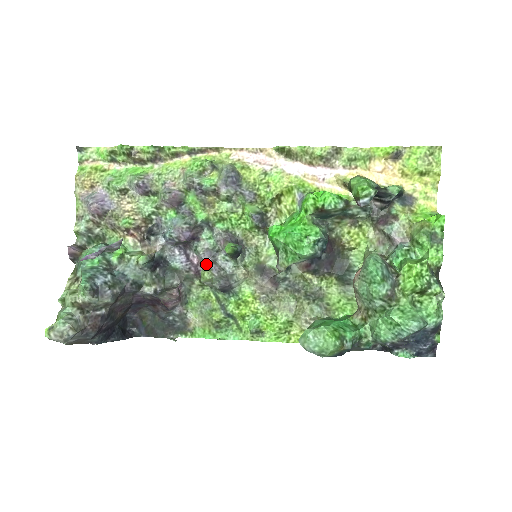
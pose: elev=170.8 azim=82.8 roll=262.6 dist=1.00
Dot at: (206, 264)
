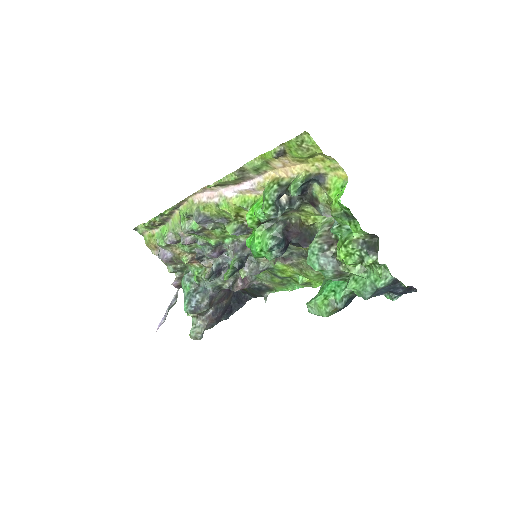
Dot at: occluded
